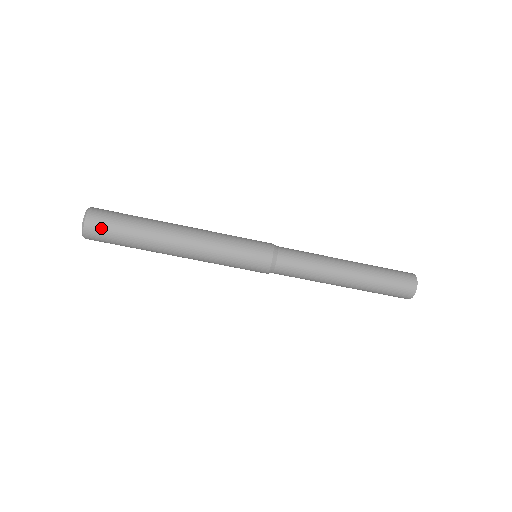
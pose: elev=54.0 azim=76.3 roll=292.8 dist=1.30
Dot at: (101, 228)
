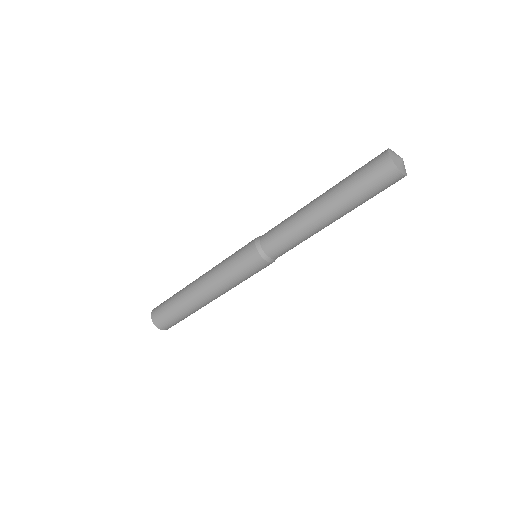
Dot at: (159, 313)
